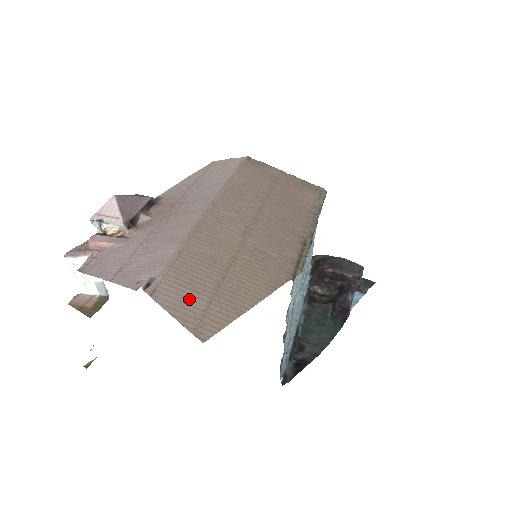
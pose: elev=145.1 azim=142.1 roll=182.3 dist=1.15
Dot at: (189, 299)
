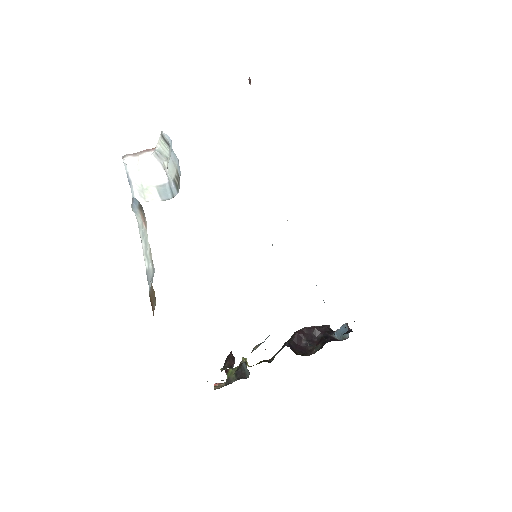
Dot at: occluded
